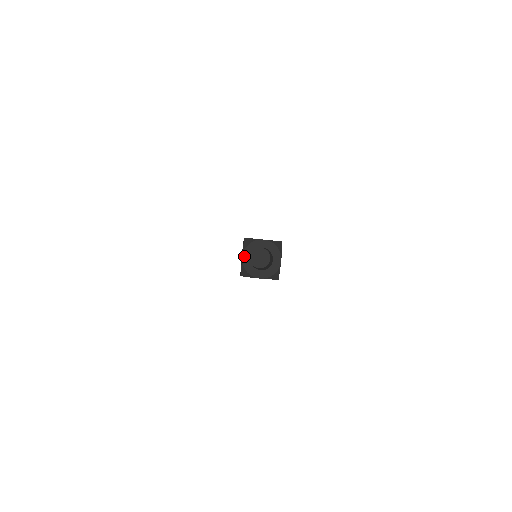
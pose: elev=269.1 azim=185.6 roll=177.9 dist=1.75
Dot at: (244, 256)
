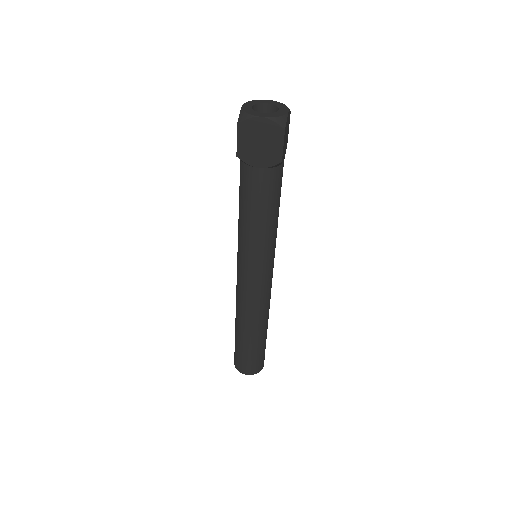
Dot at: (245, 105)
